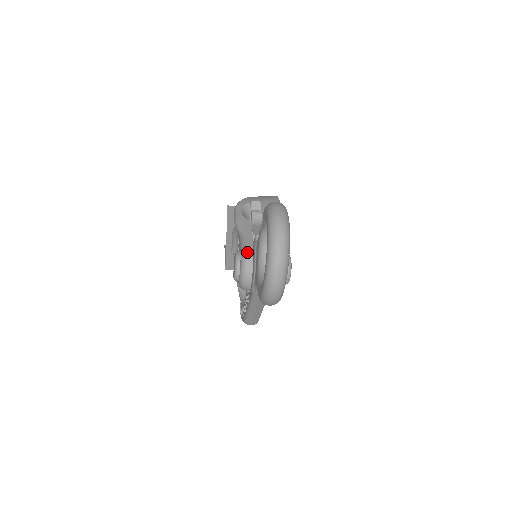
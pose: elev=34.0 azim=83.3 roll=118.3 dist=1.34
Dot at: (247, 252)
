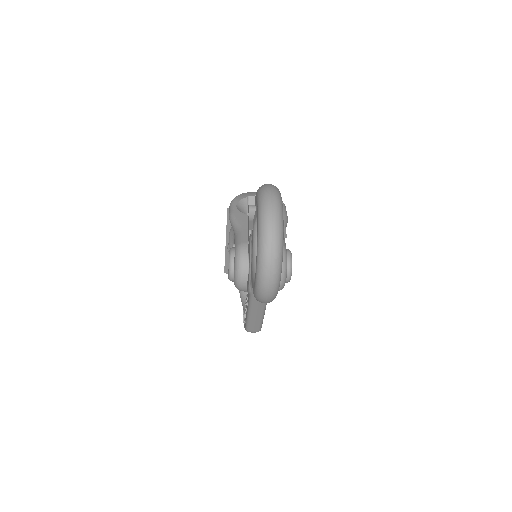
Dot at: (241, 247)
